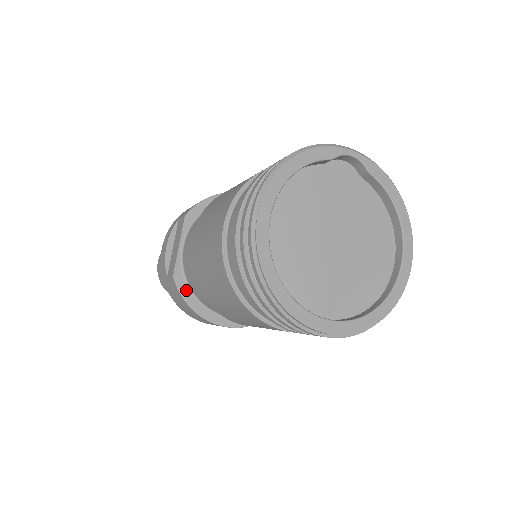
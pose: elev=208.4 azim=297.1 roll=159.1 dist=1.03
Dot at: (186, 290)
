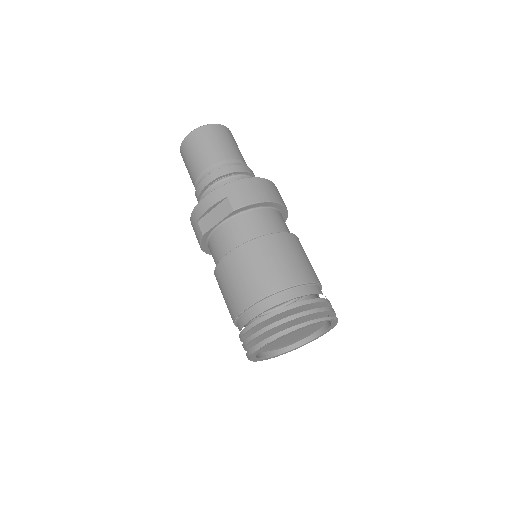
Dot at: (205, 241)
